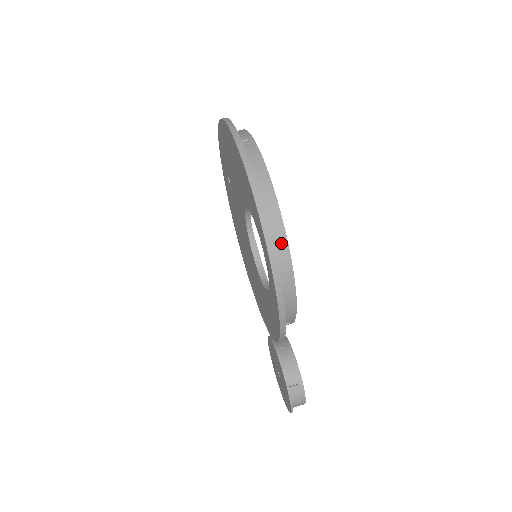
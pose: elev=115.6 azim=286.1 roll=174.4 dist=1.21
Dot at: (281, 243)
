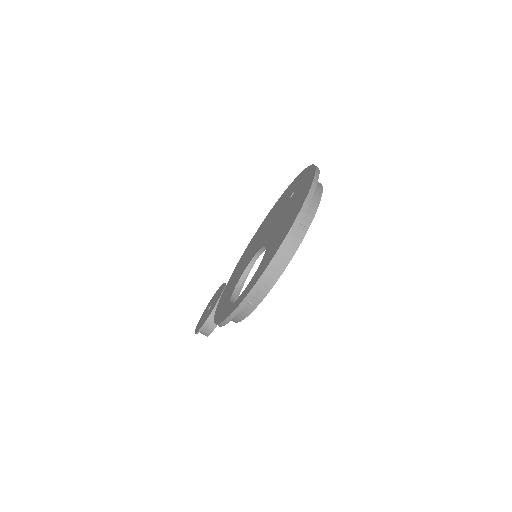
Dot at: (251, 306)
